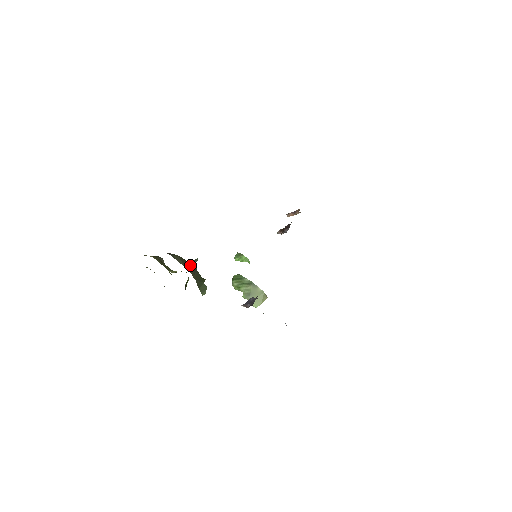
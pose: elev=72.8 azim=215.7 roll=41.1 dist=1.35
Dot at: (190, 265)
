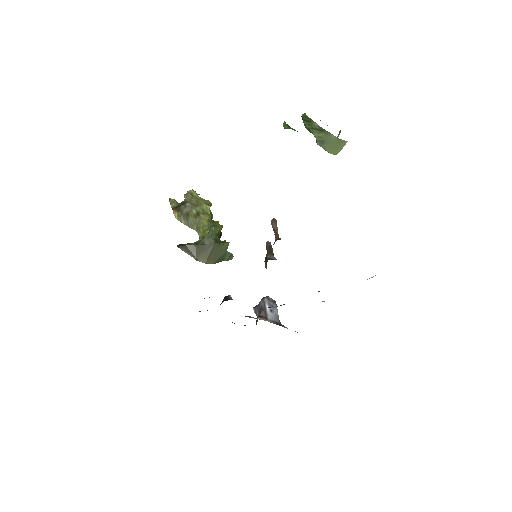
Dot at: (204, 247)
